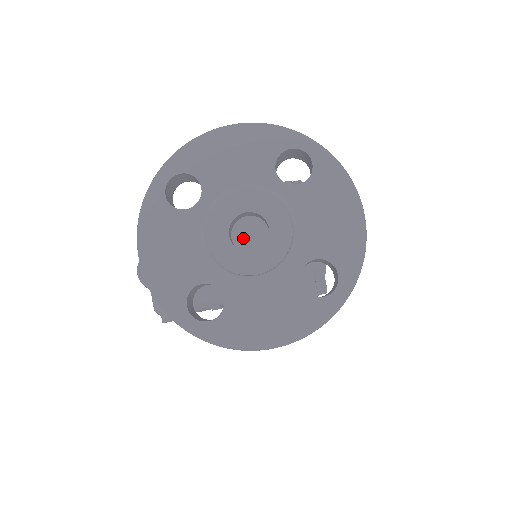
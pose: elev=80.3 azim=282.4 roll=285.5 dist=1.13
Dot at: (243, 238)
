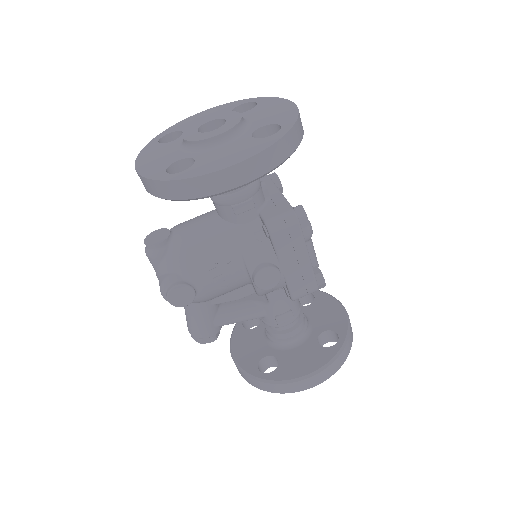
Dot at: occluded
